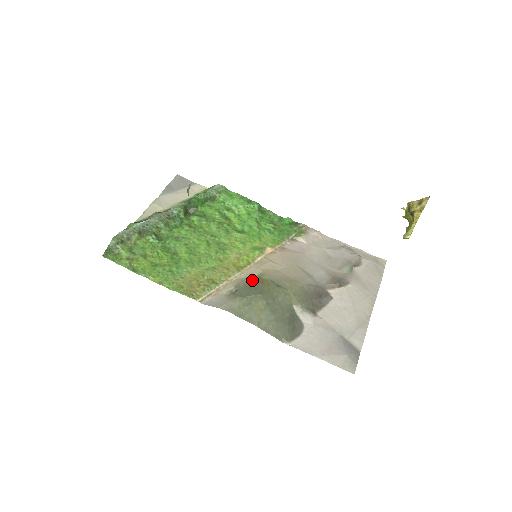
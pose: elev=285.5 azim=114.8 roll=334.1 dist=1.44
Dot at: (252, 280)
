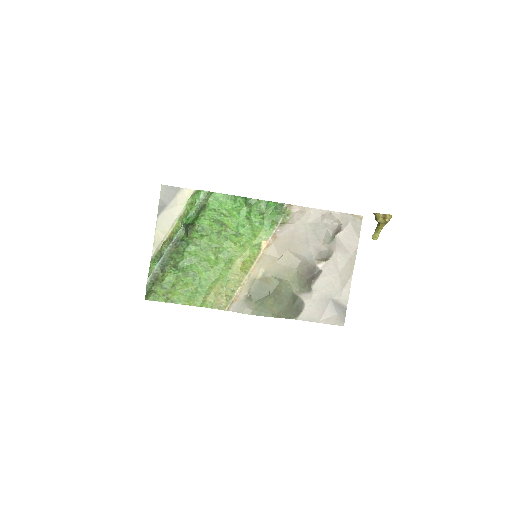
Dot at: (259, 282)
